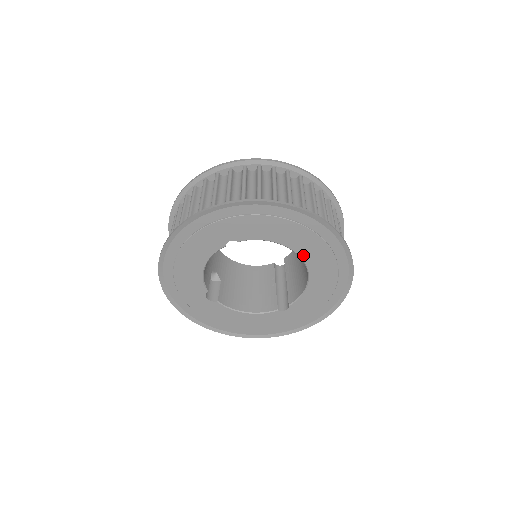
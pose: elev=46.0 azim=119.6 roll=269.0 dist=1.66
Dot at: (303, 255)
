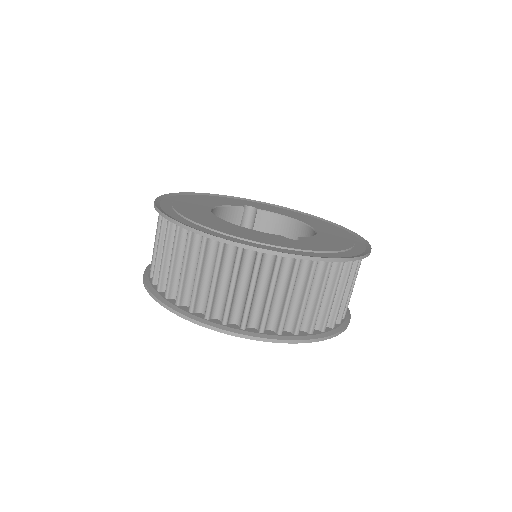
Dot at: occluded
